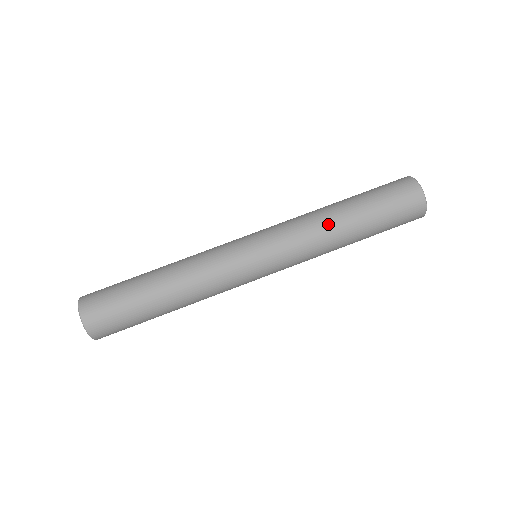
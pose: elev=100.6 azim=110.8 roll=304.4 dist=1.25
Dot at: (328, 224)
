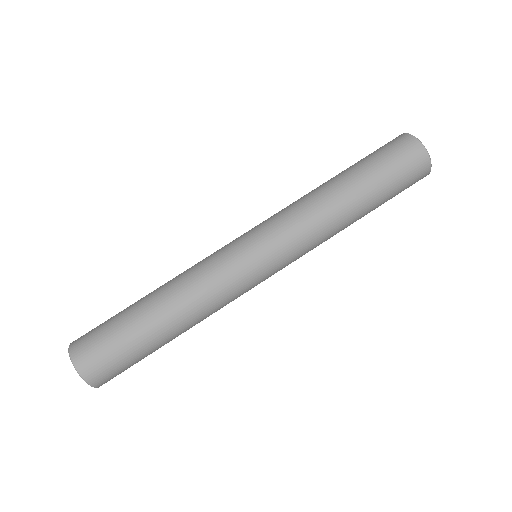
Dot at: (334, 214)
